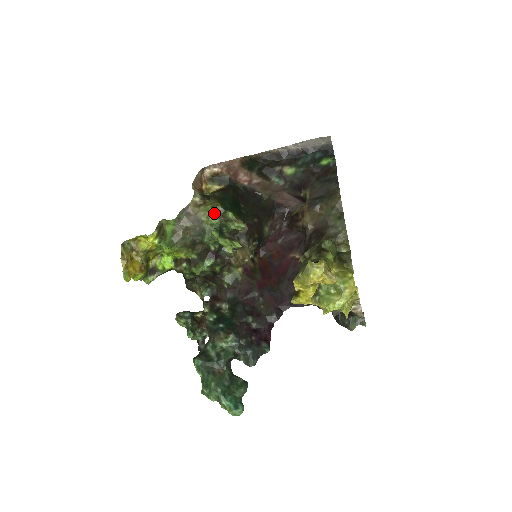
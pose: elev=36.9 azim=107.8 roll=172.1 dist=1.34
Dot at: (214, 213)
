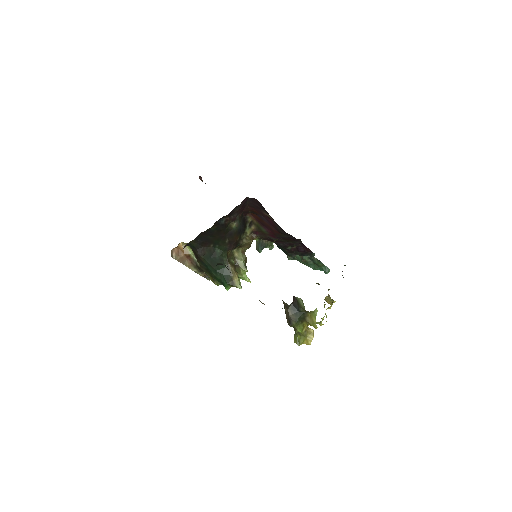
Dot at: occluded
